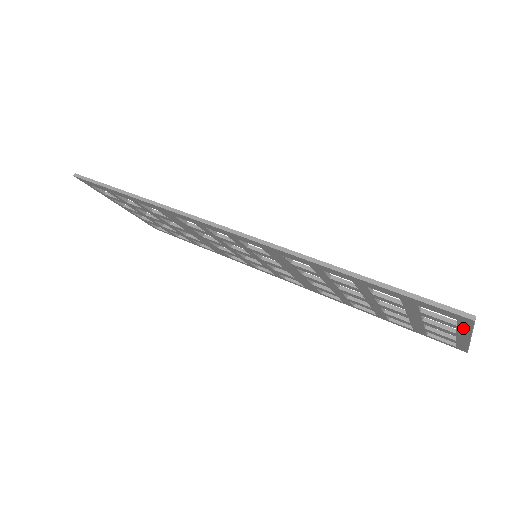
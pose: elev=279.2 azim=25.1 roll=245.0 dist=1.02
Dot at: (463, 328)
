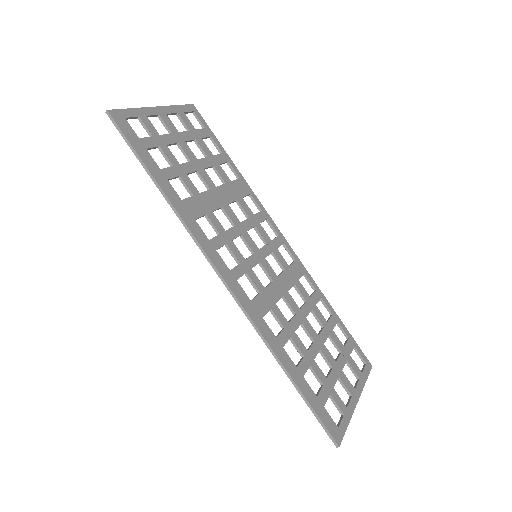
Dot at: (344, 418)
